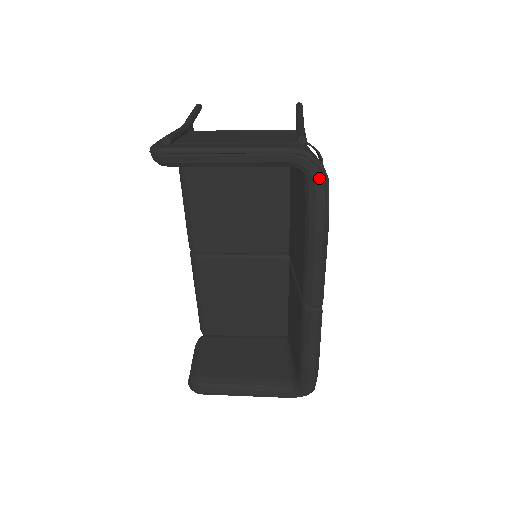
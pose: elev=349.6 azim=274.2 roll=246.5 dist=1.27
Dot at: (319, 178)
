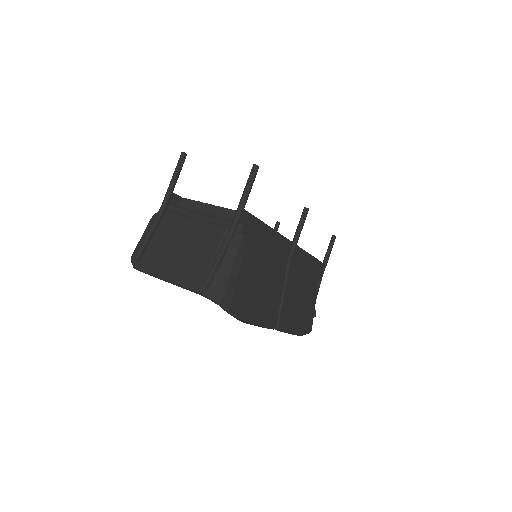
Dot at: (222, 308)
